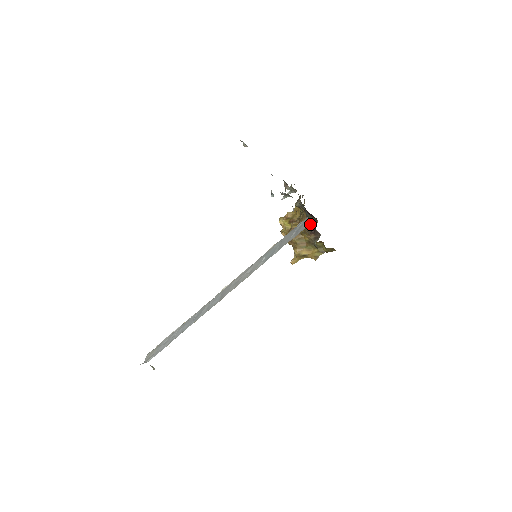
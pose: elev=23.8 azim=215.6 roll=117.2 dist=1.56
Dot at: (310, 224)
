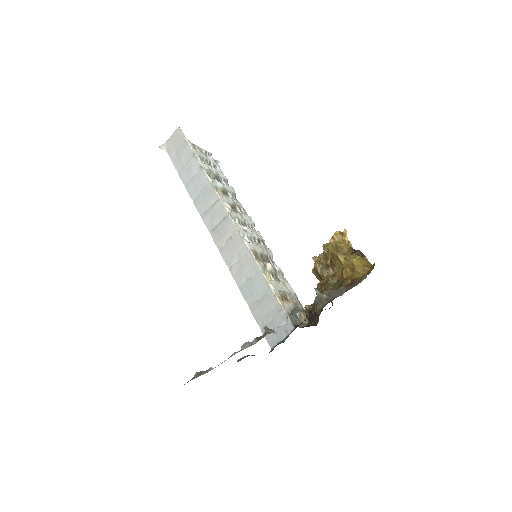
Dot at: occluded
